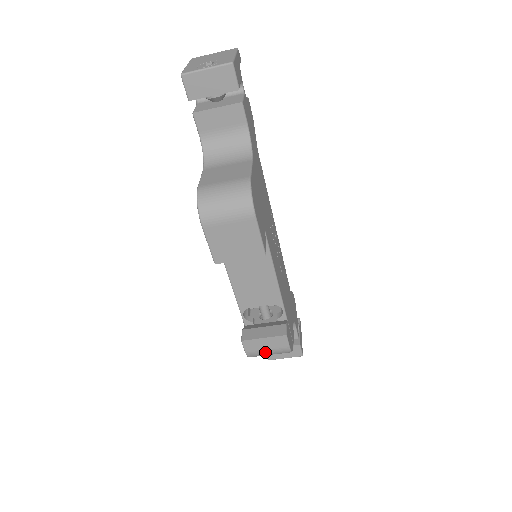
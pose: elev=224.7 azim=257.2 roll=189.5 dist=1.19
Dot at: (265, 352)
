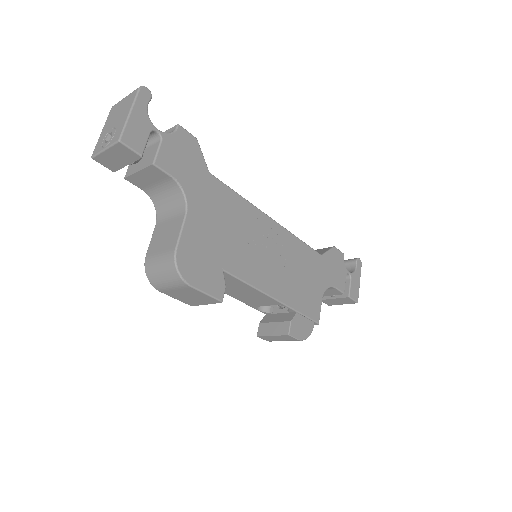
Dot at: occluded
